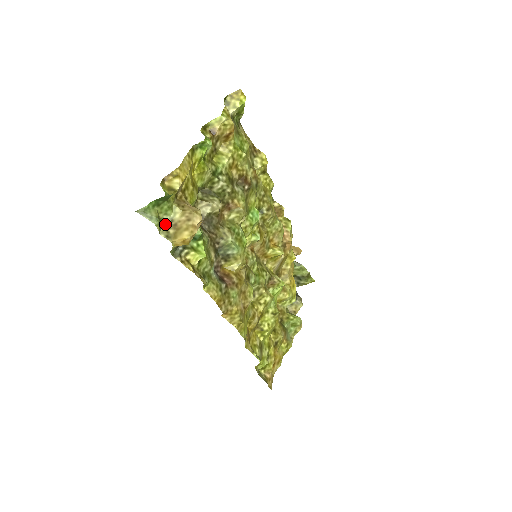
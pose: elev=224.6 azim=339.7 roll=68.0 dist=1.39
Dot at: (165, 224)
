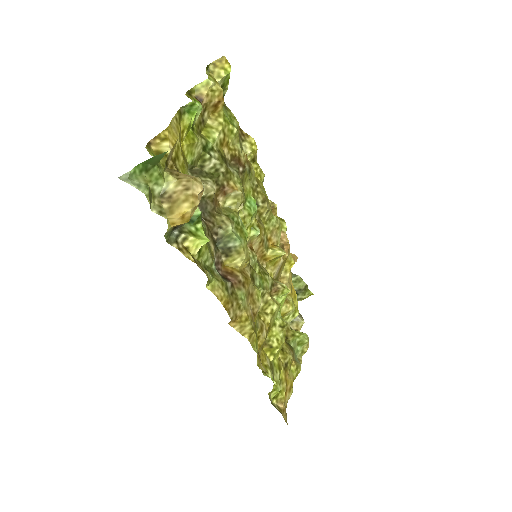
Dot at: (156, 197)
